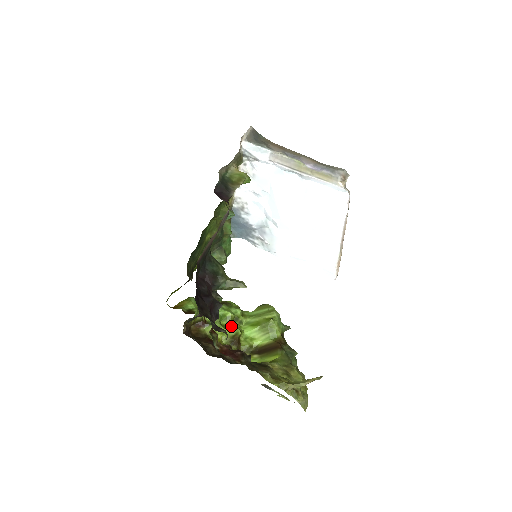
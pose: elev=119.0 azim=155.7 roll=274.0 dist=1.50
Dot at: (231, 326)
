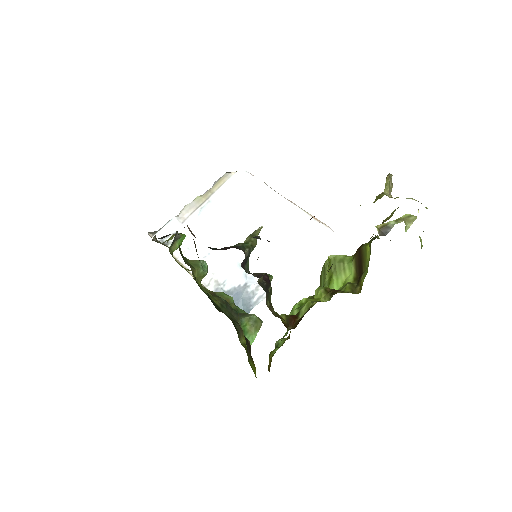
Dot at: occluded
